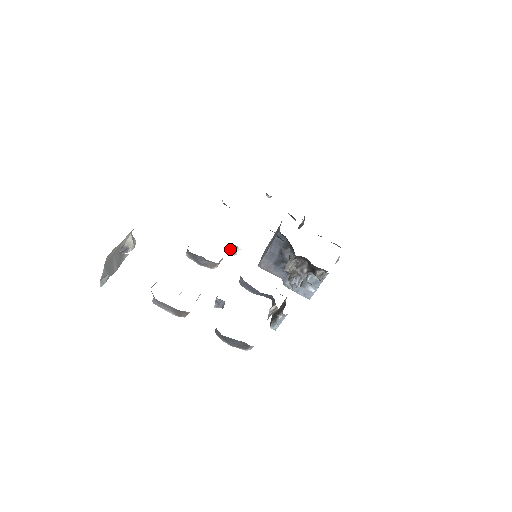
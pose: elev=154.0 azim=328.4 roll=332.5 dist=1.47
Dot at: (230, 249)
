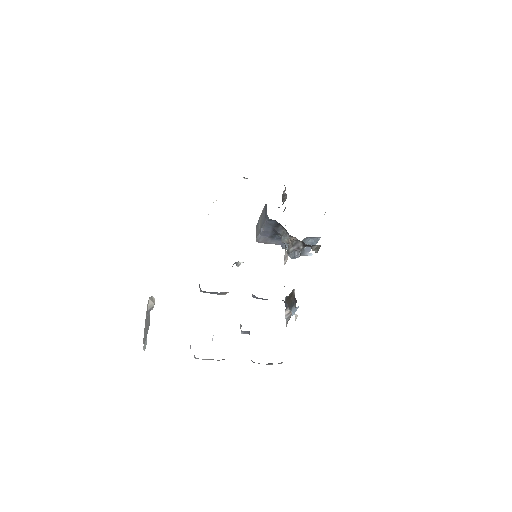
Dot at: occluded
